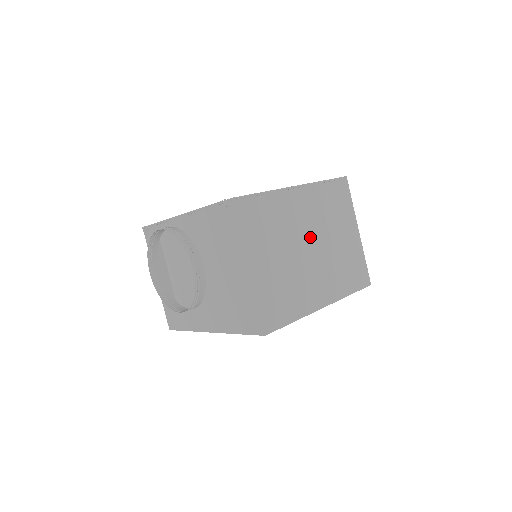
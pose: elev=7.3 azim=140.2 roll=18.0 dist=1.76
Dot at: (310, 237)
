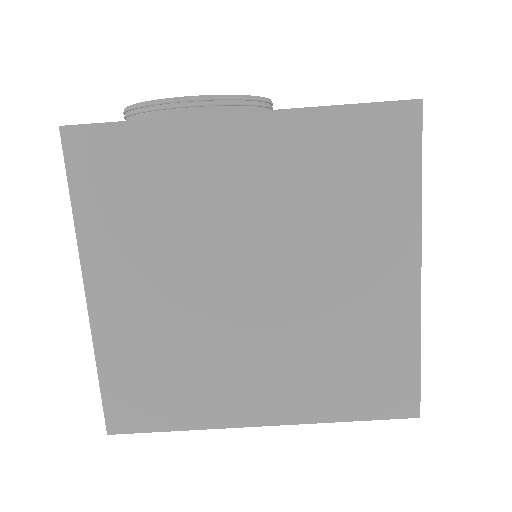
Dot at: occluded
